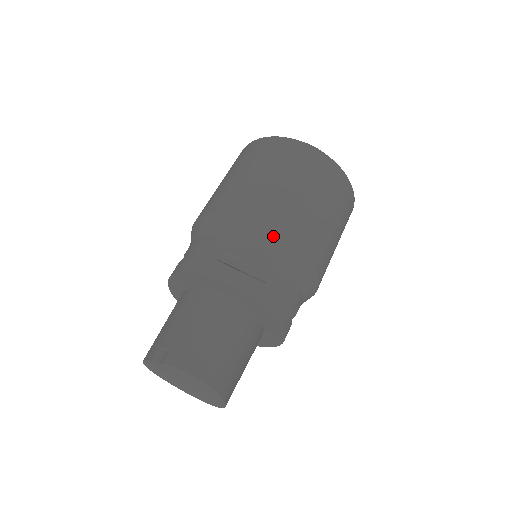
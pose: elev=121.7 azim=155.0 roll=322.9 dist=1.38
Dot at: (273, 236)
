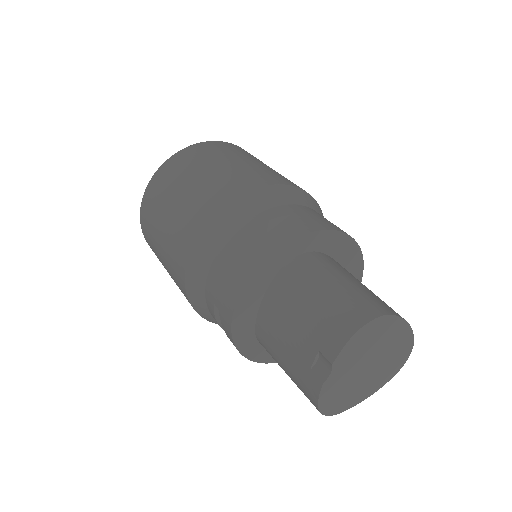
Dot at: (246, 198)
